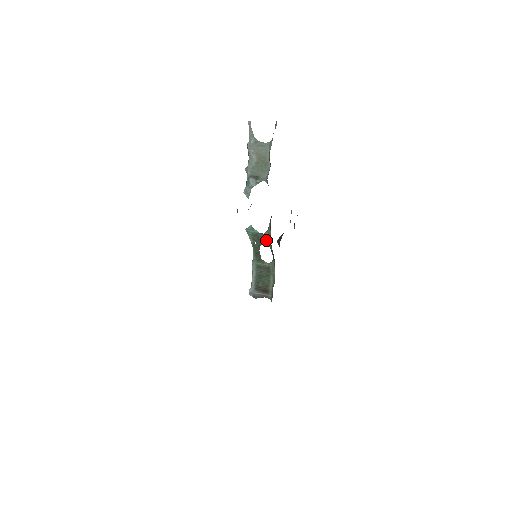
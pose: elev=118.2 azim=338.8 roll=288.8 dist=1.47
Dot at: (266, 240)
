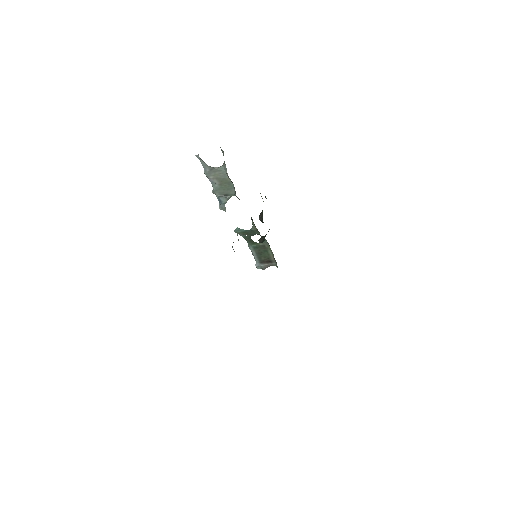
Dot at: (254, 232)
